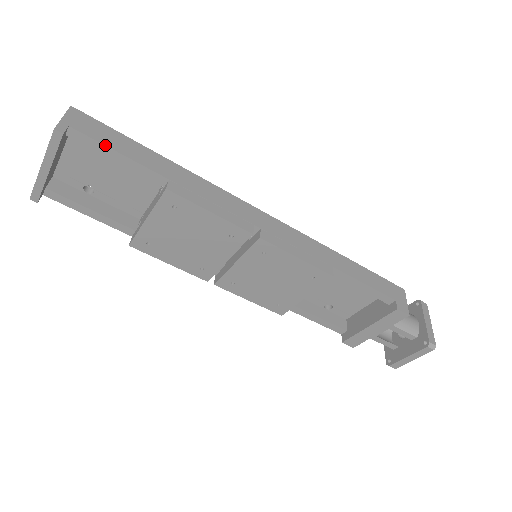
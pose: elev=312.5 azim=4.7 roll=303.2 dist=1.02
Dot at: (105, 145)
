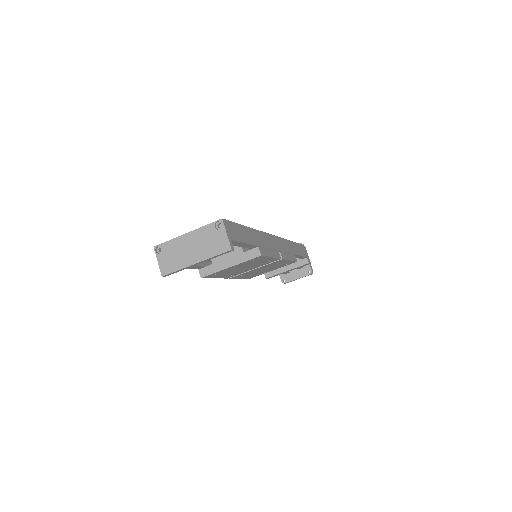
Dot at: (241, 242)
